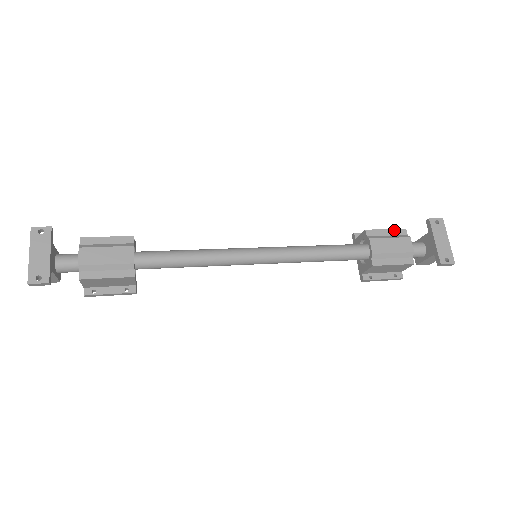
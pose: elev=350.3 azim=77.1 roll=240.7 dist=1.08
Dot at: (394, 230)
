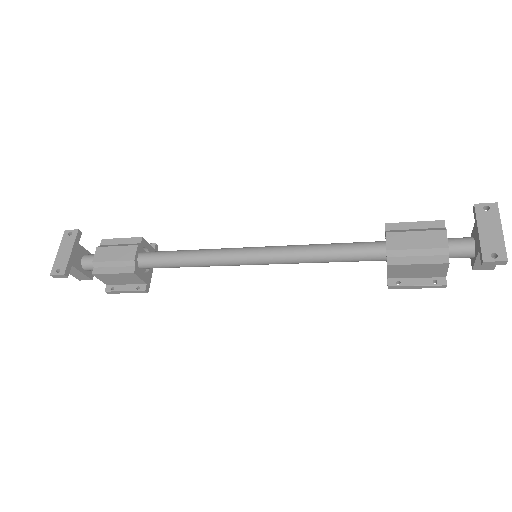
Dot at: (426, 222)
